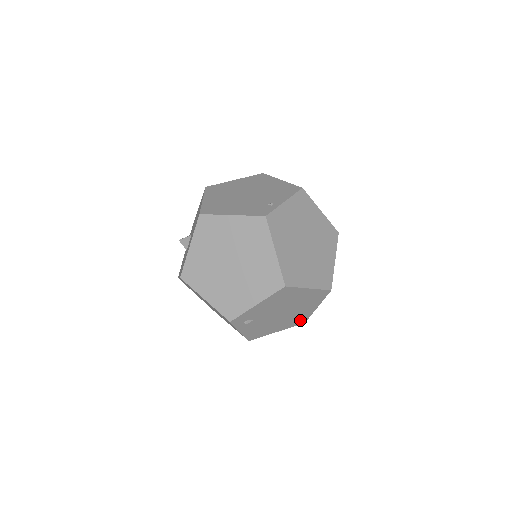
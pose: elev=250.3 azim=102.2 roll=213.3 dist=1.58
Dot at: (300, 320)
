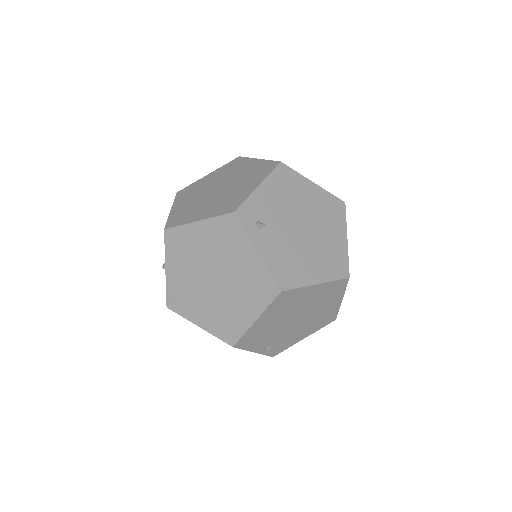
Dot at: (338, 265)
